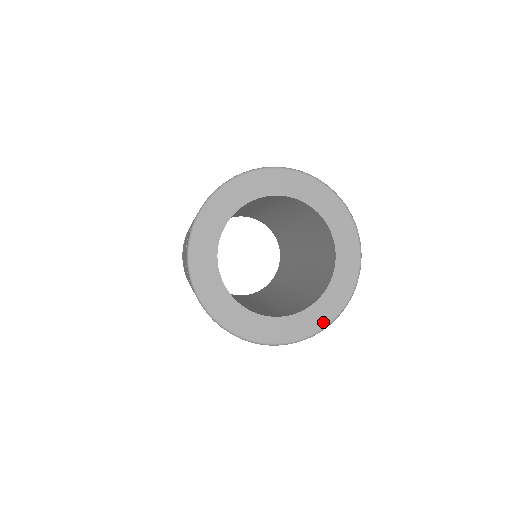
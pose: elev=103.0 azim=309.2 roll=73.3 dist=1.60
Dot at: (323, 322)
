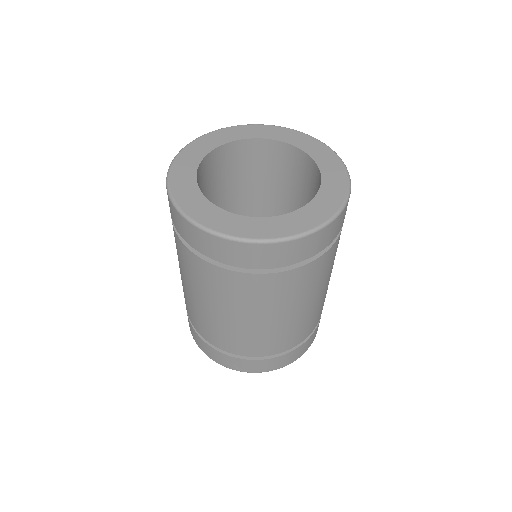
Dot at: (252, 234)
